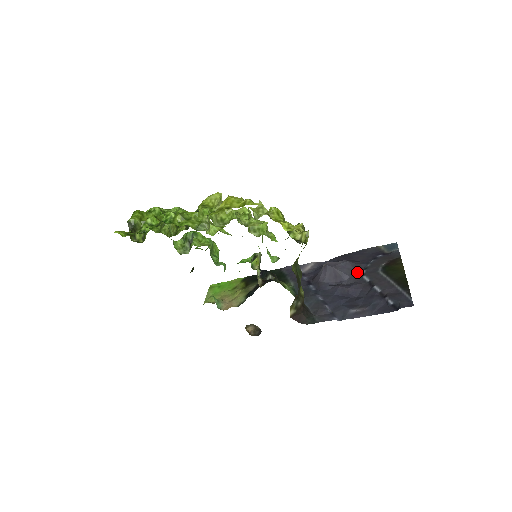
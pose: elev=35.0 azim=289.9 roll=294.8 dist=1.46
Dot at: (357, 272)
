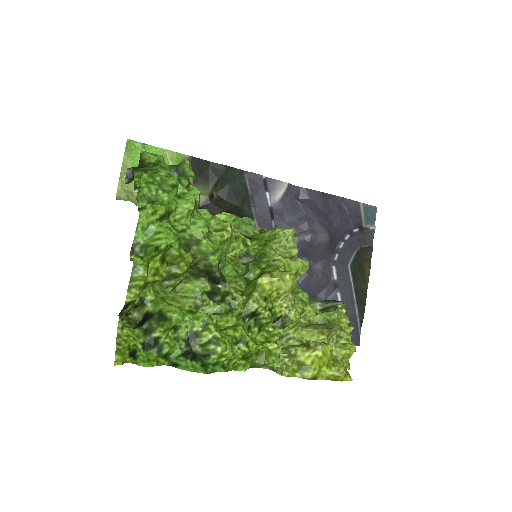
Dot at: (330, 255)
